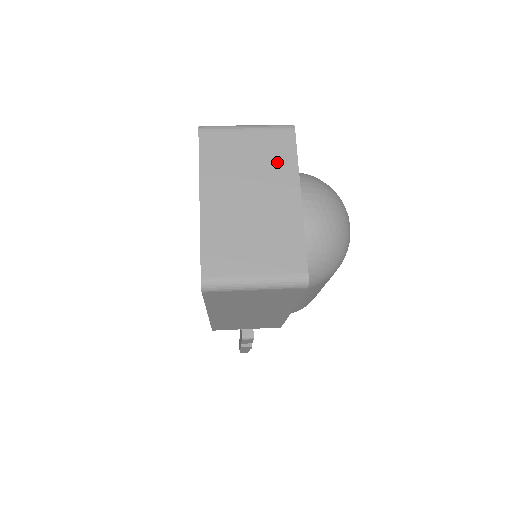
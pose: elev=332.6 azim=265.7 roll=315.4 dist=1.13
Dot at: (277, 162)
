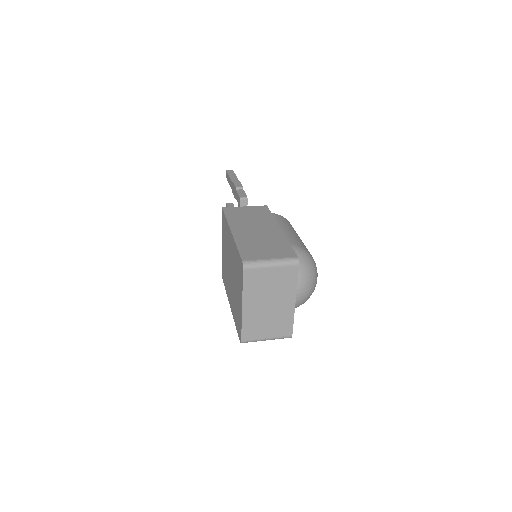
Dot at: (286, 285)
